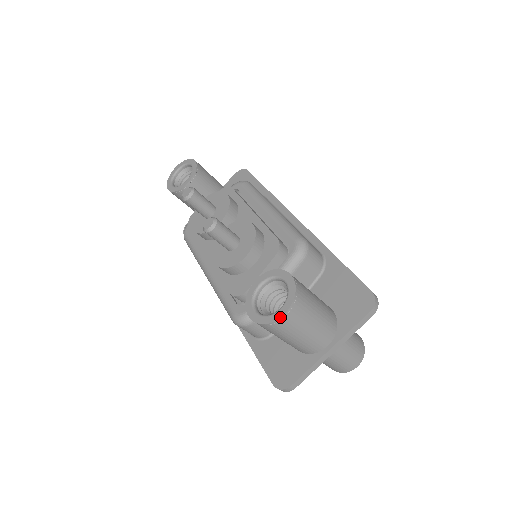
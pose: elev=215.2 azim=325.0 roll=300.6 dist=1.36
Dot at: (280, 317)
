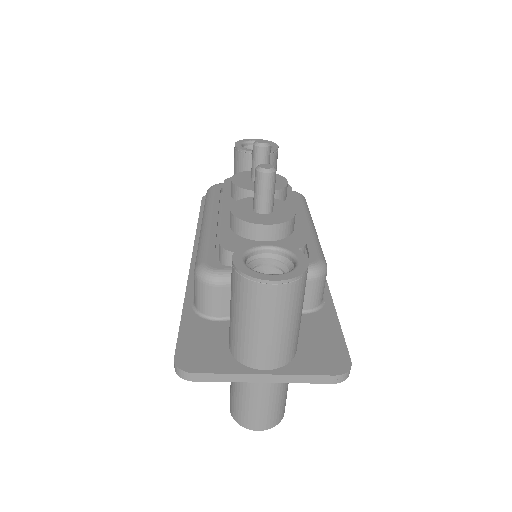
Dot at: (268, 279)
